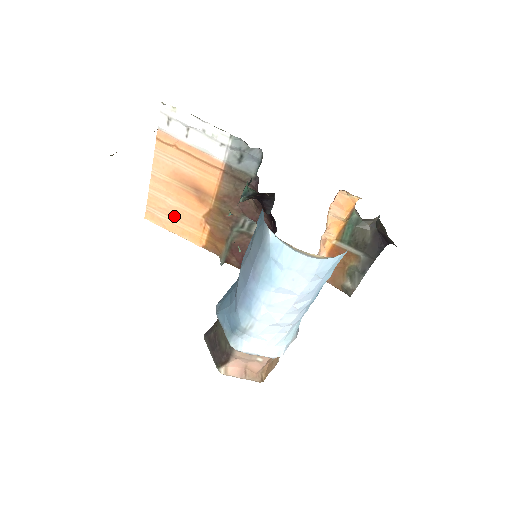
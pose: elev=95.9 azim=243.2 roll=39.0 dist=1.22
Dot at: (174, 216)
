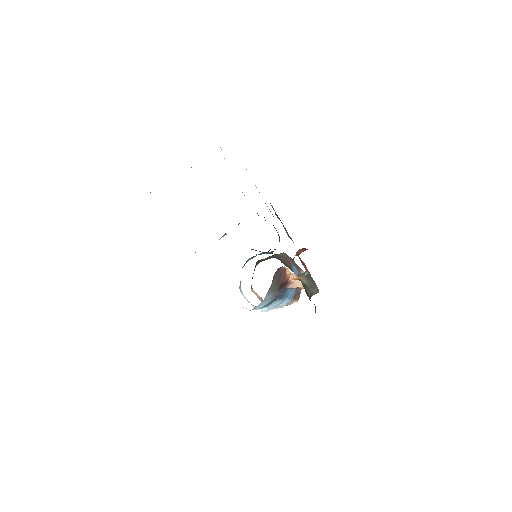
Dot at: occluded
